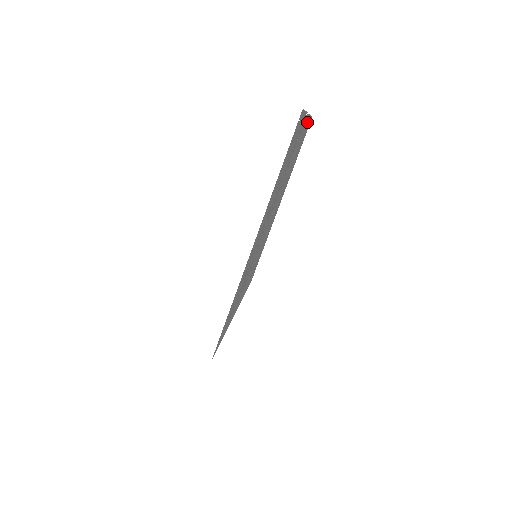
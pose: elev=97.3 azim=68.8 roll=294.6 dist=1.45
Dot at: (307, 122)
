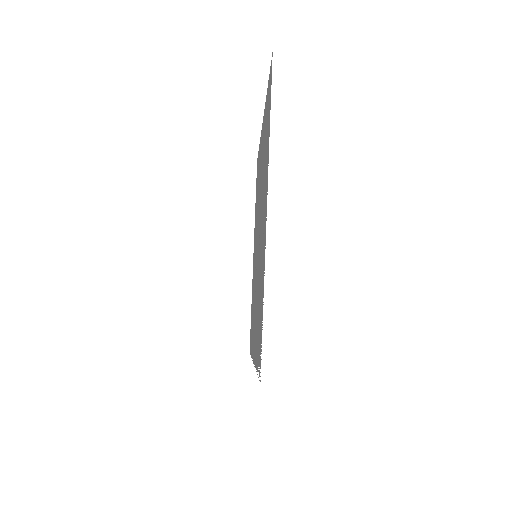
Dot at: occluded
